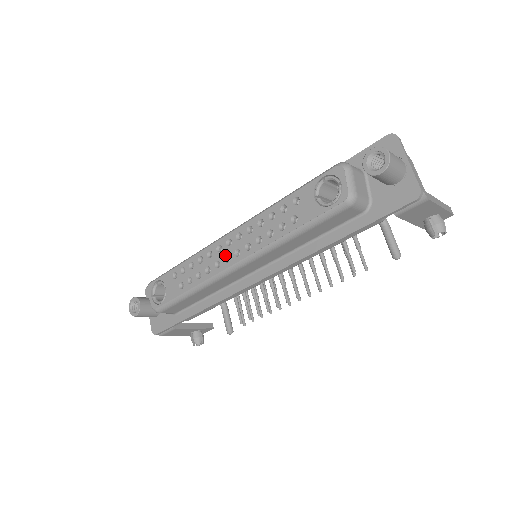
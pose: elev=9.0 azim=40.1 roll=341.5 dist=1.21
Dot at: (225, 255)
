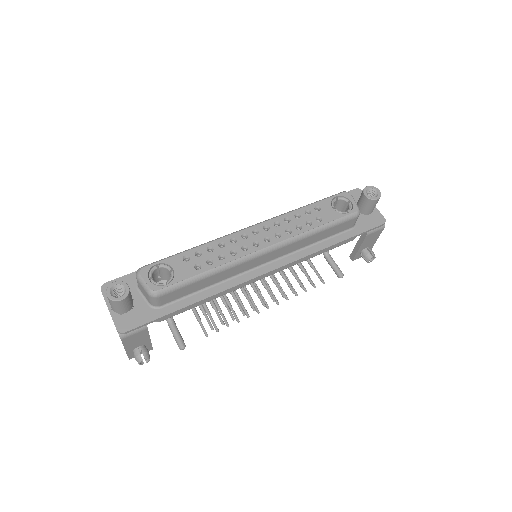
Dot at: (253, 241)
